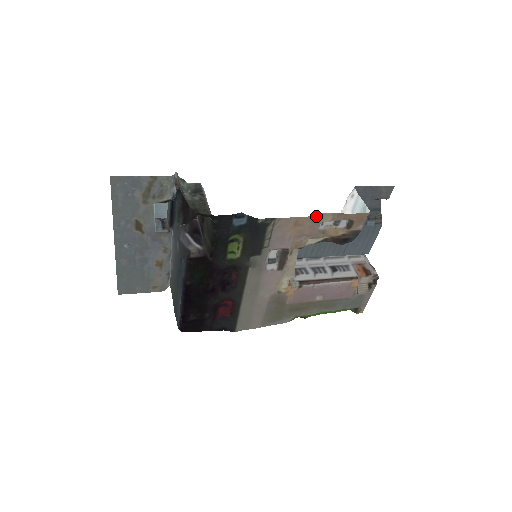
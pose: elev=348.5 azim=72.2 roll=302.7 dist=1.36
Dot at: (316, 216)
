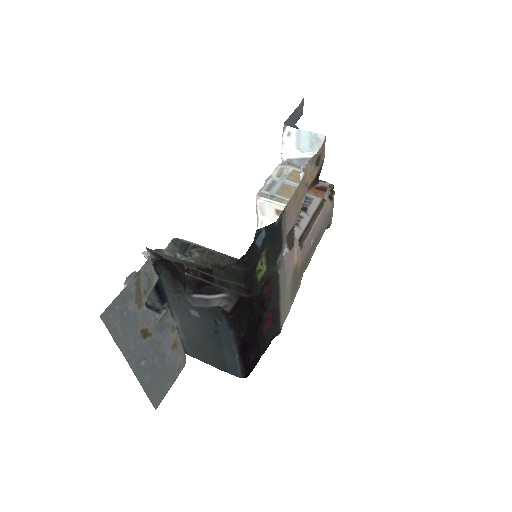
Dot at: (303, 176)
